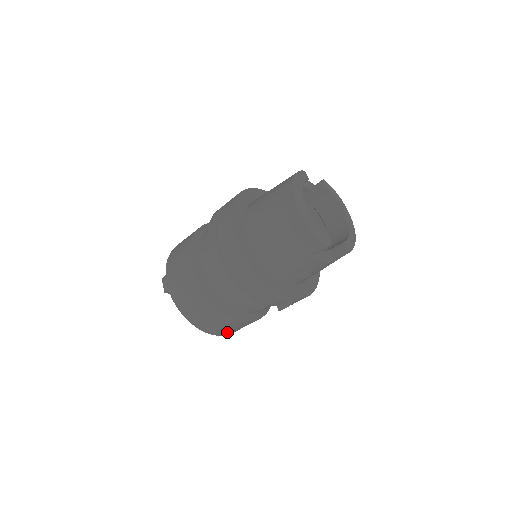
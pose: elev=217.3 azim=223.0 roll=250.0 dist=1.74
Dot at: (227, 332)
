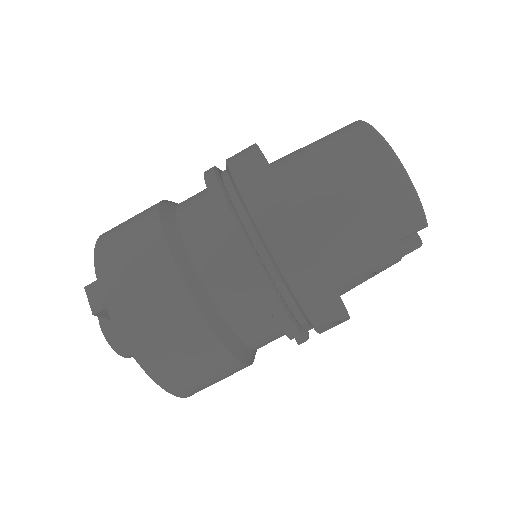
Dot at: (198, 389)
